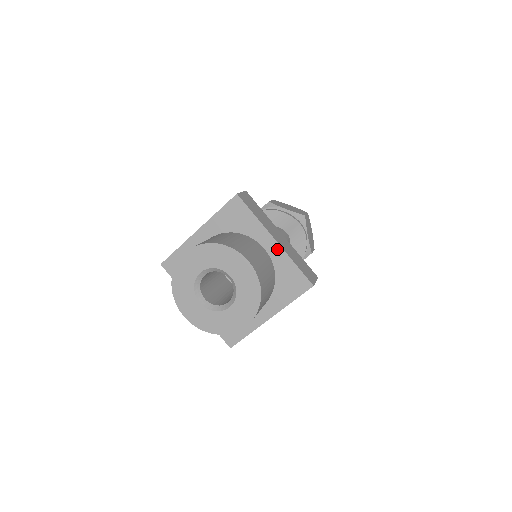
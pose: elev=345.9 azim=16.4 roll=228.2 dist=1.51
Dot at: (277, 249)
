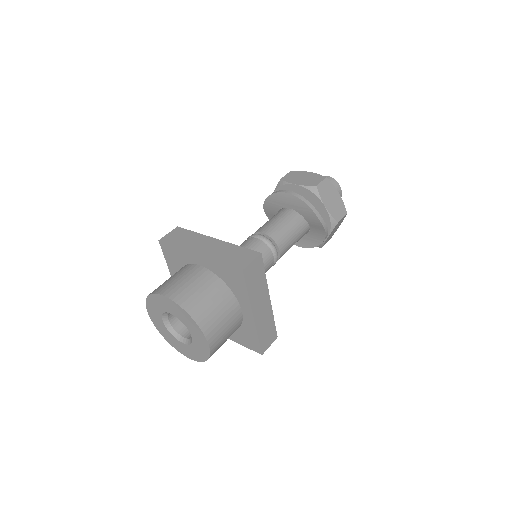
Dot at: (251, 320)
